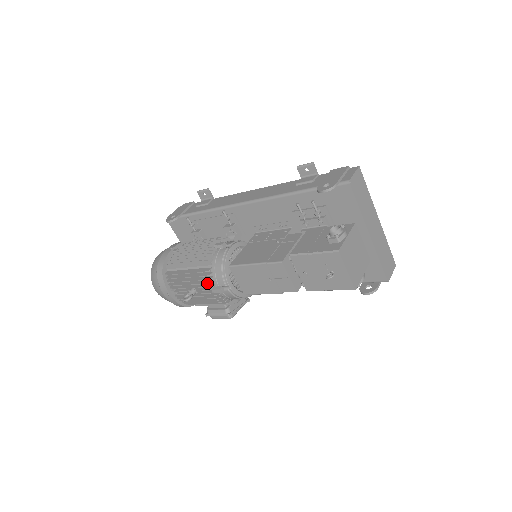
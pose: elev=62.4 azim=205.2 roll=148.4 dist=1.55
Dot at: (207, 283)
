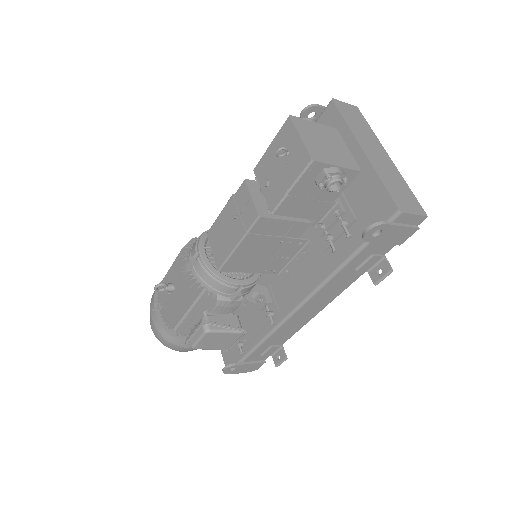
Dot at: (181, 258)
